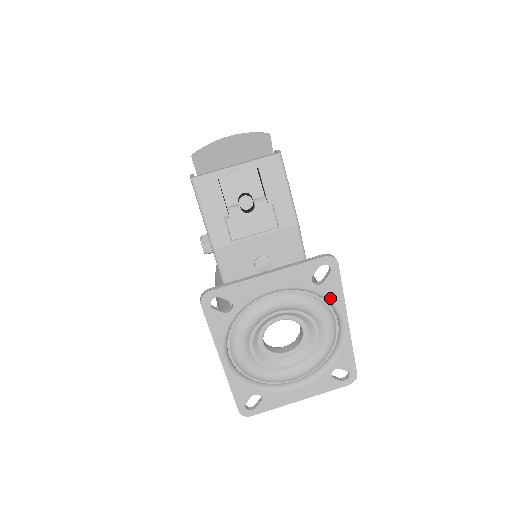
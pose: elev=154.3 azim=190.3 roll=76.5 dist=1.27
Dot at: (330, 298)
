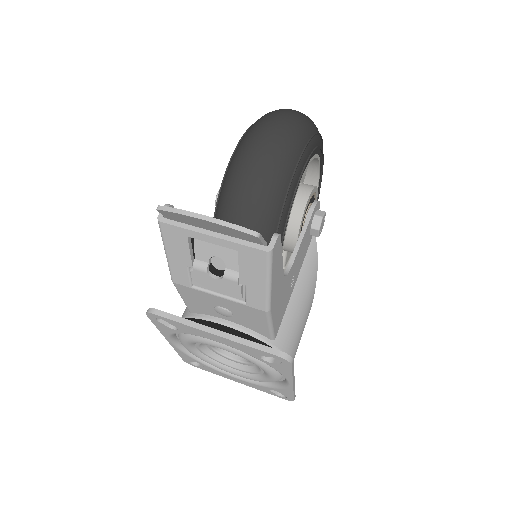
Dot at: (277, 370)
